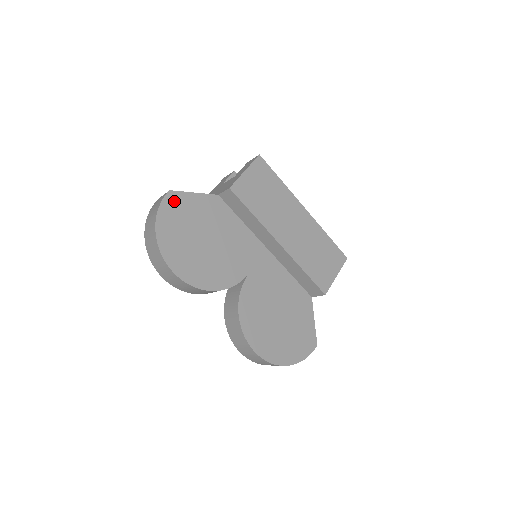
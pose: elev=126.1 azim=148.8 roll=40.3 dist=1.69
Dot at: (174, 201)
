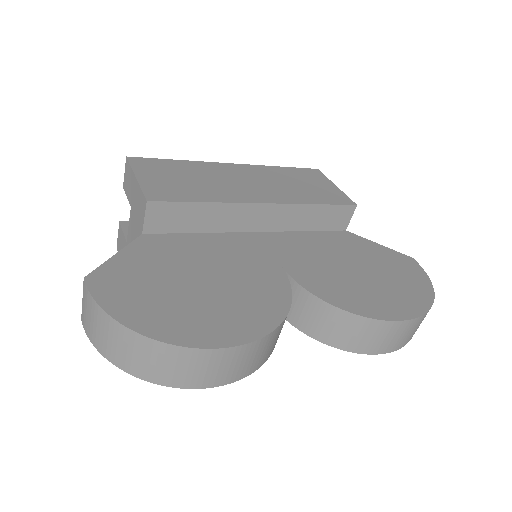
Dot at: (106, 282)
